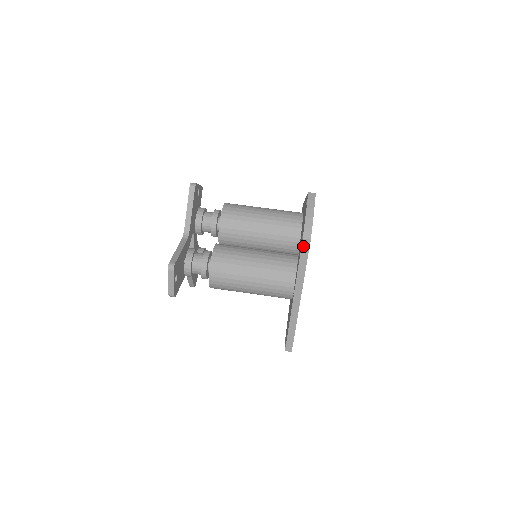
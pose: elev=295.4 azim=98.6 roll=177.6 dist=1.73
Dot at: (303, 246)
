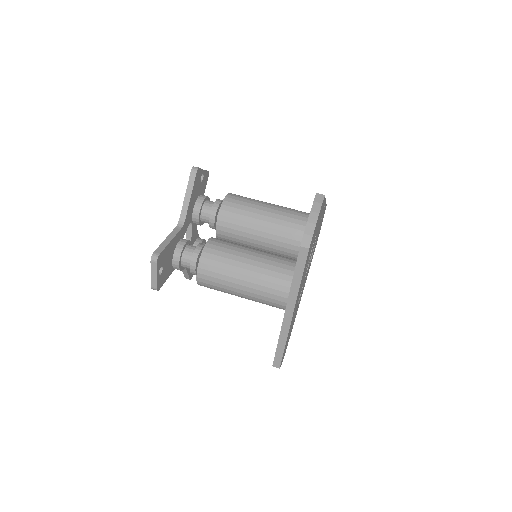
Dot at: (300, 255)
